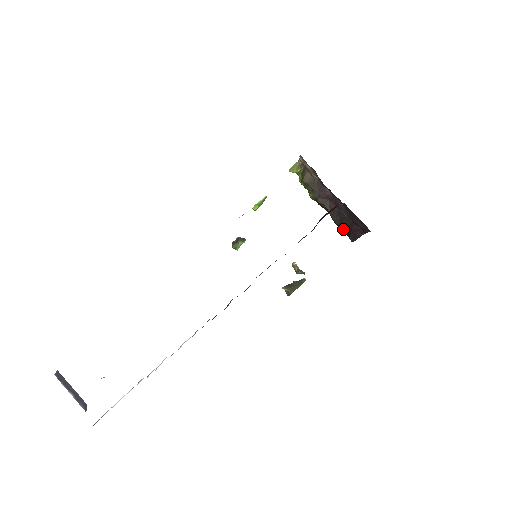
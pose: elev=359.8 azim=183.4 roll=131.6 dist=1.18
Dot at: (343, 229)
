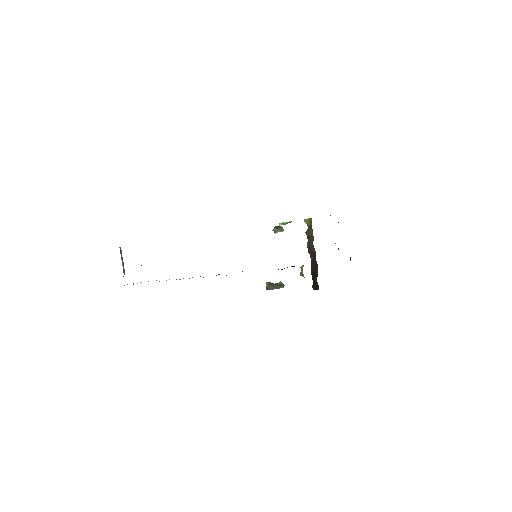
Dot at: (312, 278)
